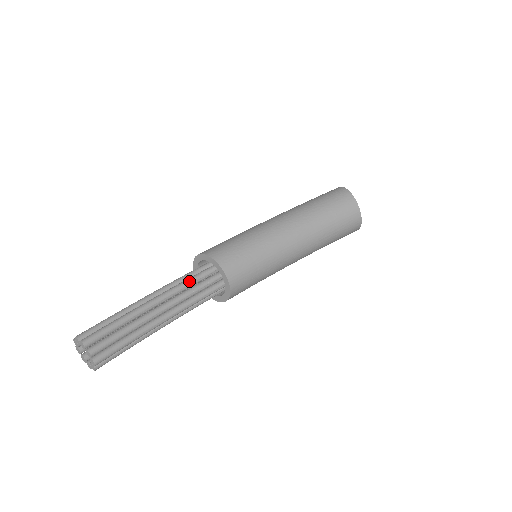
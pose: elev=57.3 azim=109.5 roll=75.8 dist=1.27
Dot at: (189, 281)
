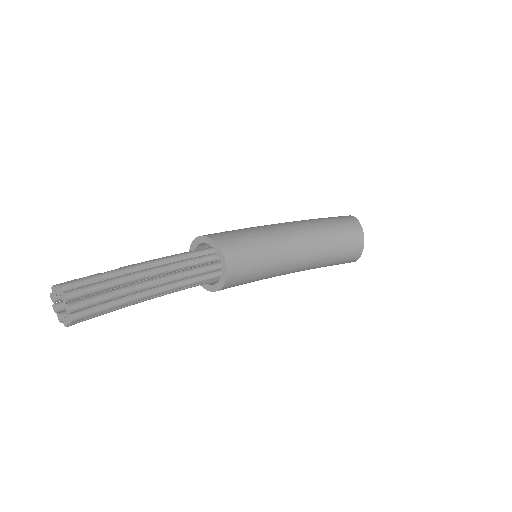
Dot at: (189, 262)
